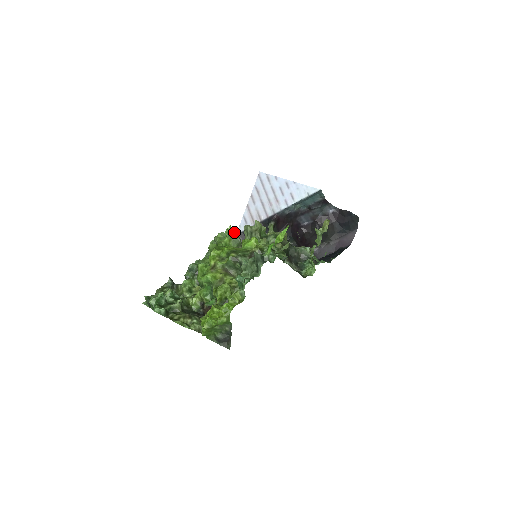
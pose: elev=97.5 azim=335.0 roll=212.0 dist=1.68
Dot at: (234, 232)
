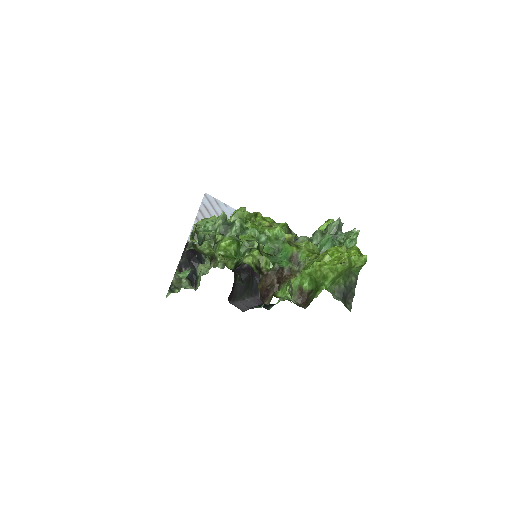
Dot at: occluded
